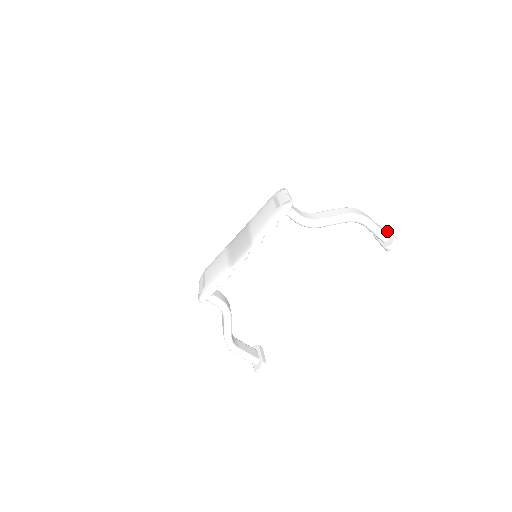
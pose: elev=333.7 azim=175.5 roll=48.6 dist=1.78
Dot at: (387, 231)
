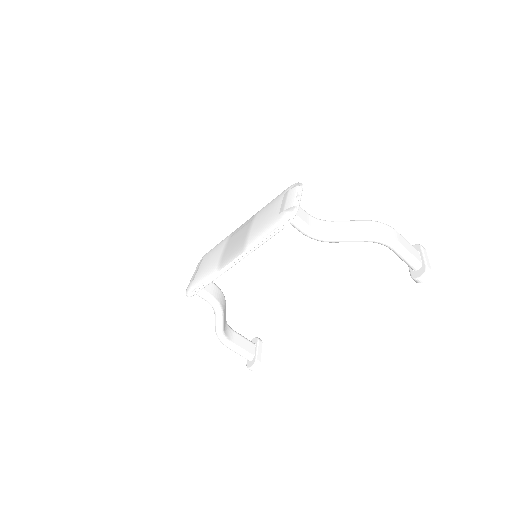
Dot at: (422, 256)
